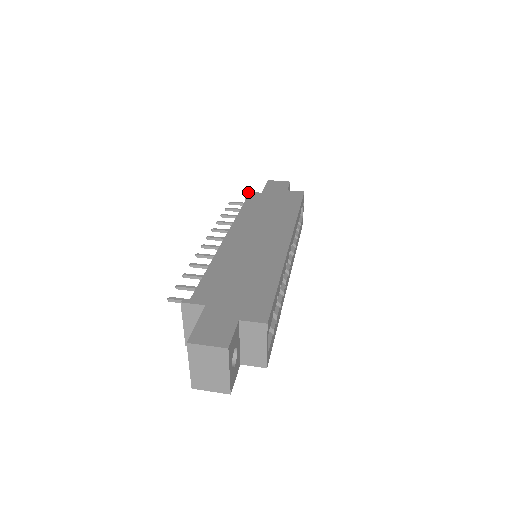
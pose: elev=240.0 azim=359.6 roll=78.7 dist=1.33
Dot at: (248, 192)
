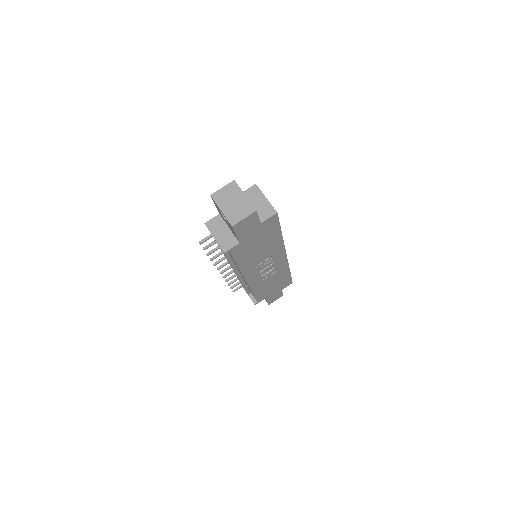
Dot at: occluded
